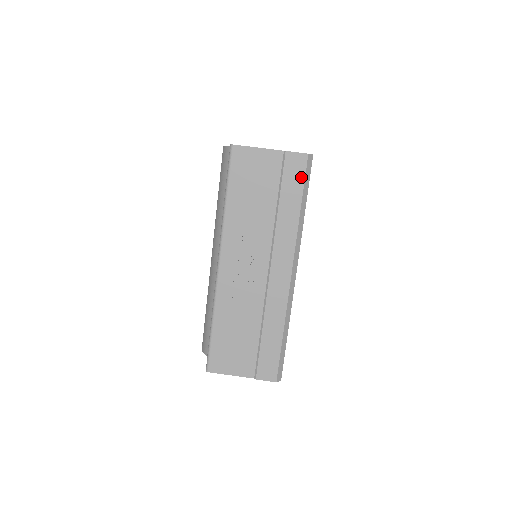
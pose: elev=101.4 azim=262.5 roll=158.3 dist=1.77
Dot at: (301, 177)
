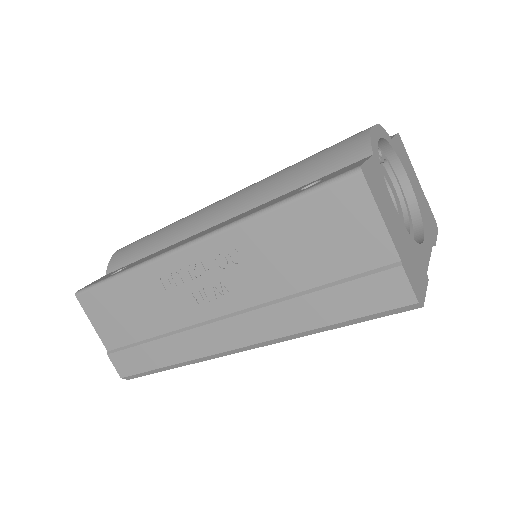
Dot at: (374, 307)
